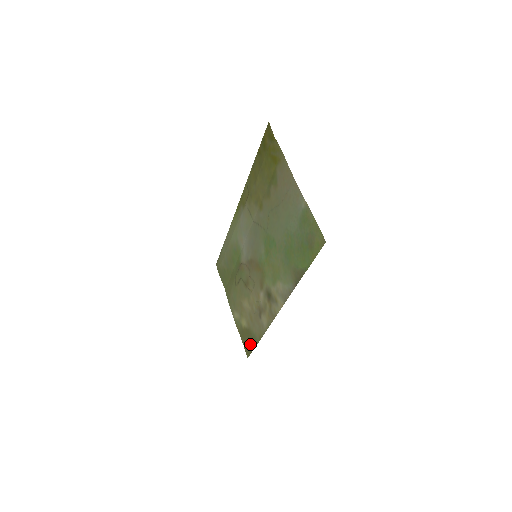
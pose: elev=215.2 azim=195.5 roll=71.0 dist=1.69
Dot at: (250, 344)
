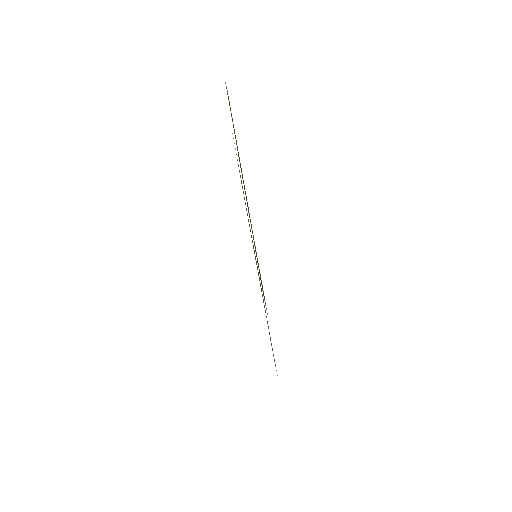
Dot at: occluded
